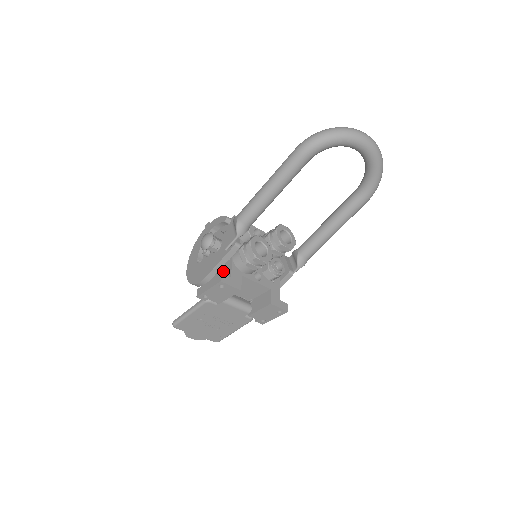
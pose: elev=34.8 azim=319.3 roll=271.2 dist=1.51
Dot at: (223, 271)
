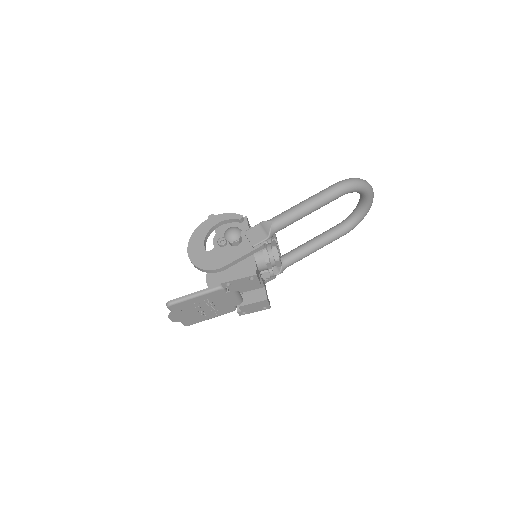
Dot at: (244, 264)
